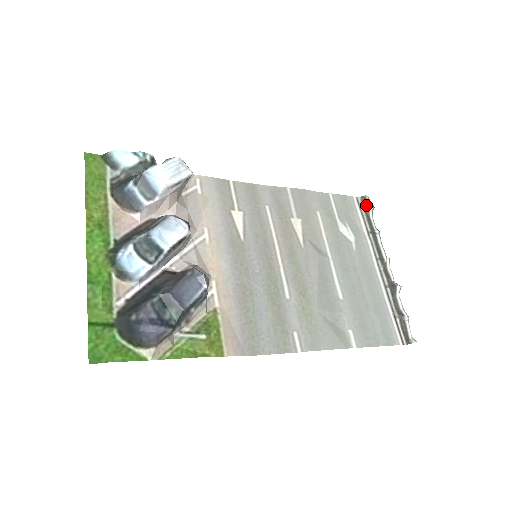
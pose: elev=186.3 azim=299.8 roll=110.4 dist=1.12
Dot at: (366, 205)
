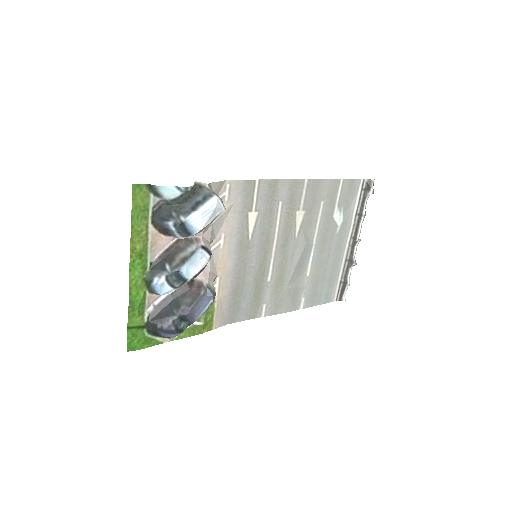
Dot at: (368, 189)
